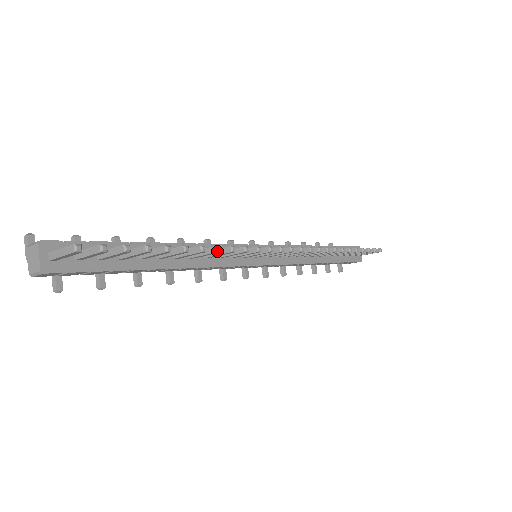
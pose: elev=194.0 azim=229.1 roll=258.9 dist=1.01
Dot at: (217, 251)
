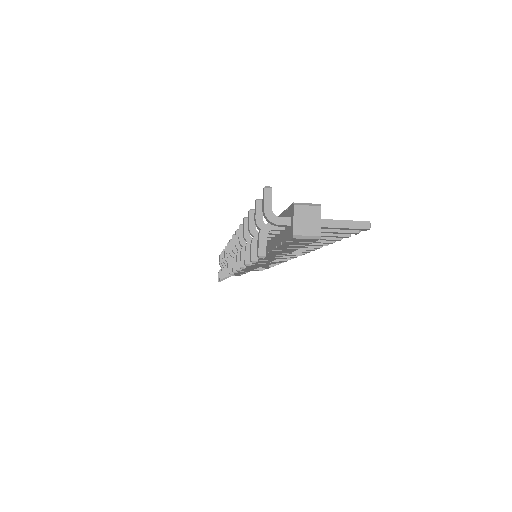
Dot at: (316, 249)
